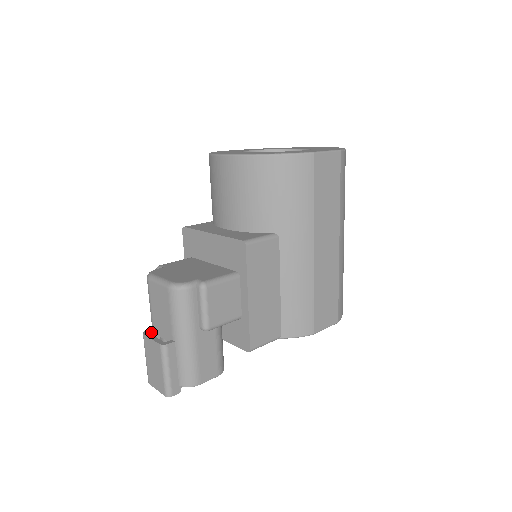
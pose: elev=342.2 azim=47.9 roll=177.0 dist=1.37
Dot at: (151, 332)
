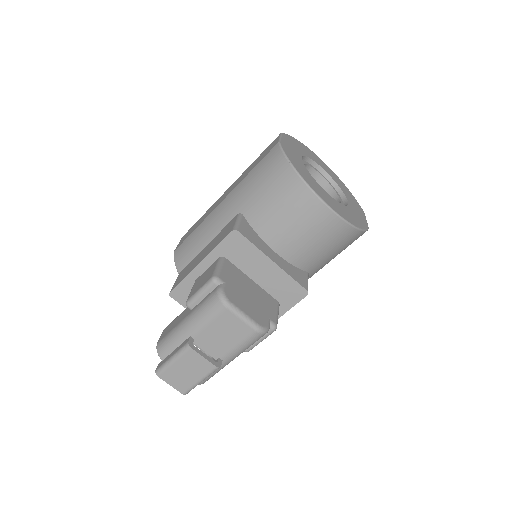
Dot at: (192, 343)
